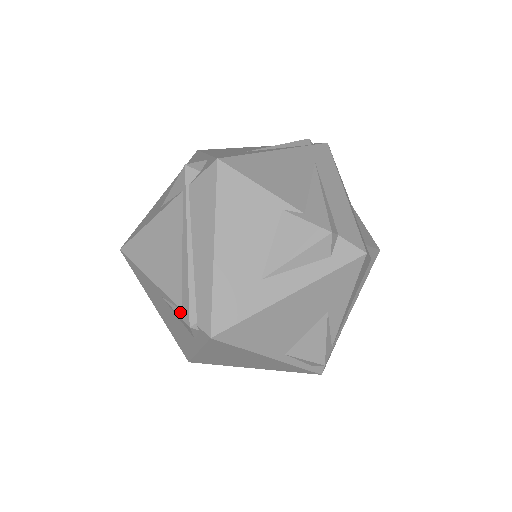
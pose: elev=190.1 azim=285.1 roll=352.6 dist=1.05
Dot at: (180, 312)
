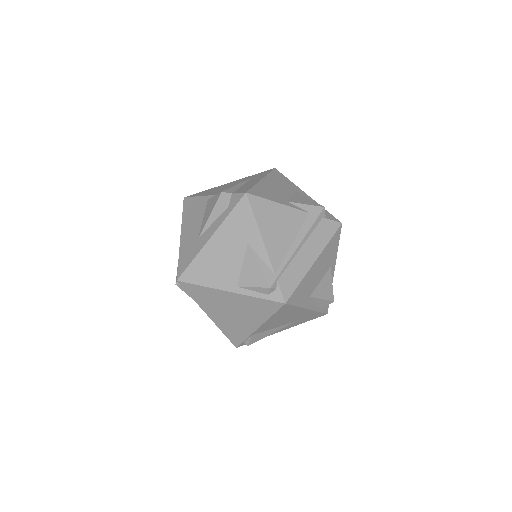
Dot at: occluded
